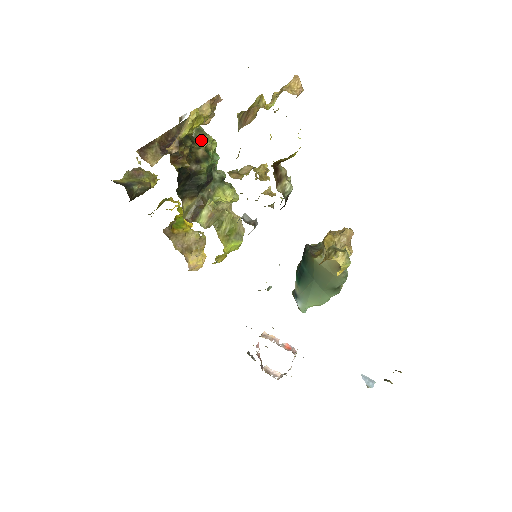
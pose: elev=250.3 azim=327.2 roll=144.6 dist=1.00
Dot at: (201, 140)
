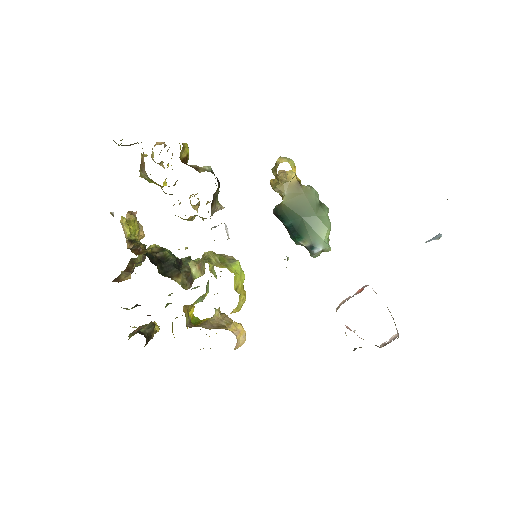
Dot at: (149, 247)
